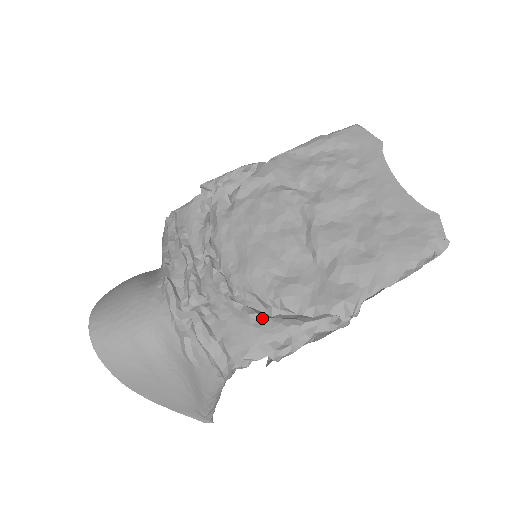
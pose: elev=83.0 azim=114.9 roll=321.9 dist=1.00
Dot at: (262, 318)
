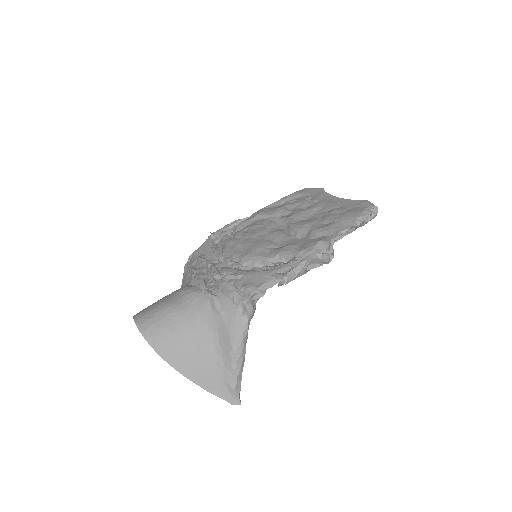
Dot at: occluded
